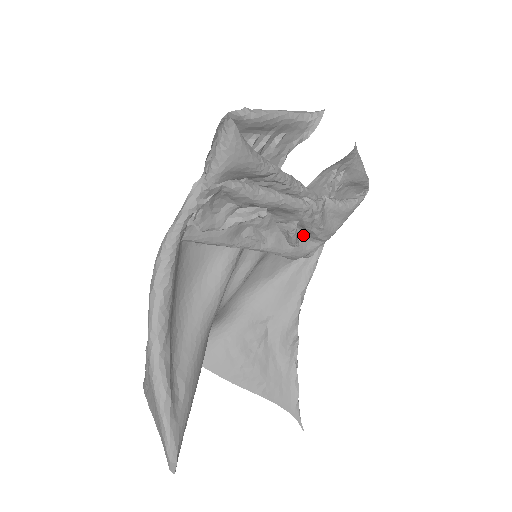
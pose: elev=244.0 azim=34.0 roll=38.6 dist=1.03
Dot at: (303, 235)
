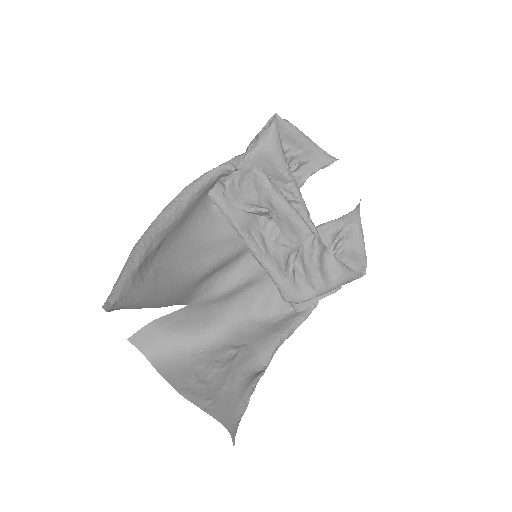
Dot at: (300, 275)
